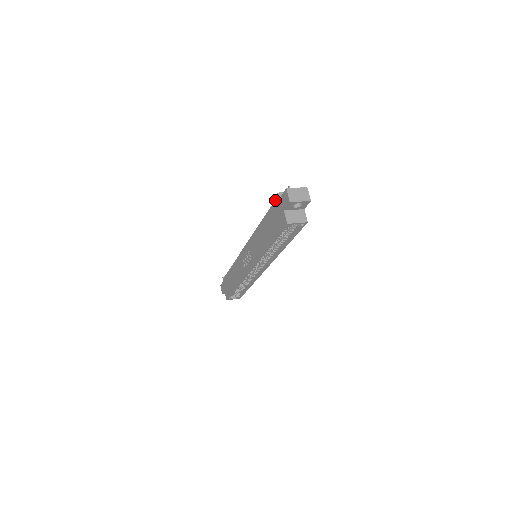
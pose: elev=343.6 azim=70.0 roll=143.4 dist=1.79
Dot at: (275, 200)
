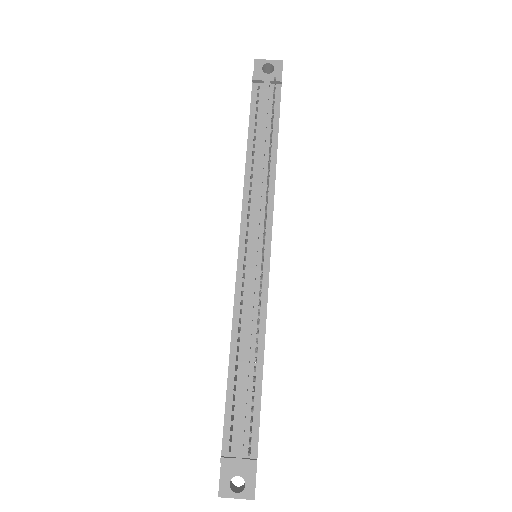
Dot at: occluded
